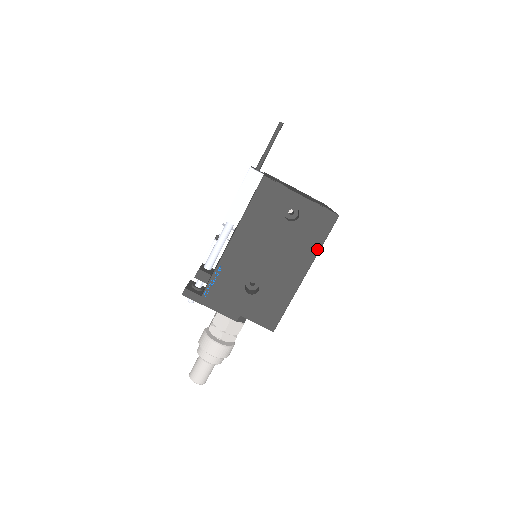
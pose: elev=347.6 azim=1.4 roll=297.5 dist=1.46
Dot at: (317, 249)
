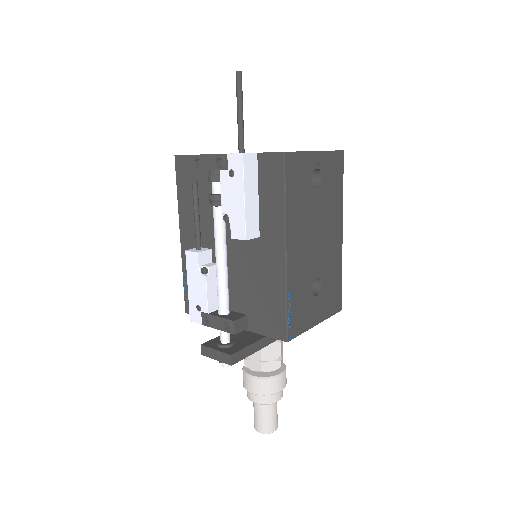
Dot at: (341, 199)
